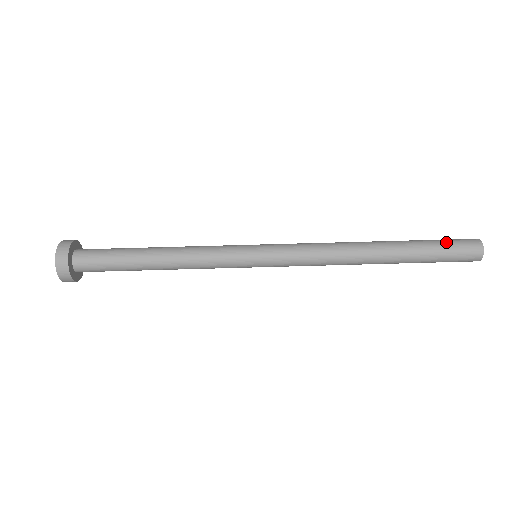
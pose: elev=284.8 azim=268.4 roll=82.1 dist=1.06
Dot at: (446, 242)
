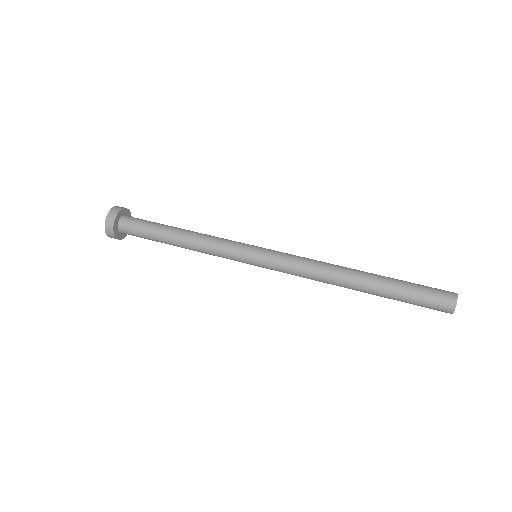
Dot at: occluded
